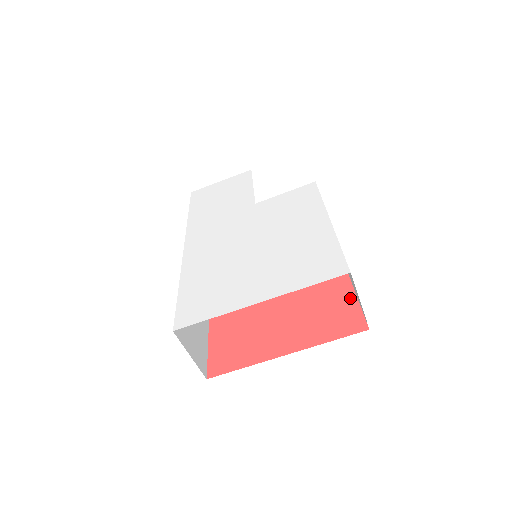
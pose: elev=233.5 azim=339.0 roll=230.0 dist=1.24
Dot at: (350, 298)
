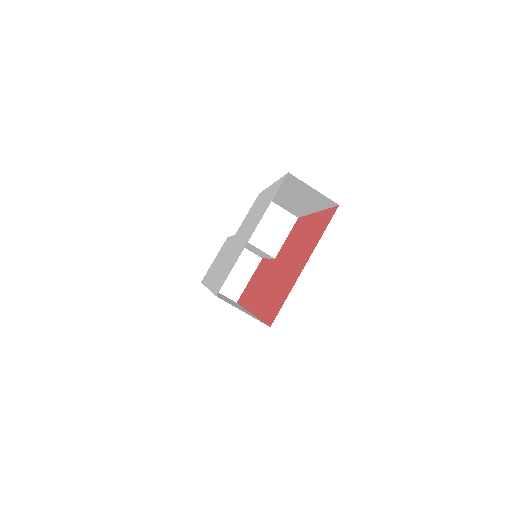
Dot at: (323, 214)
